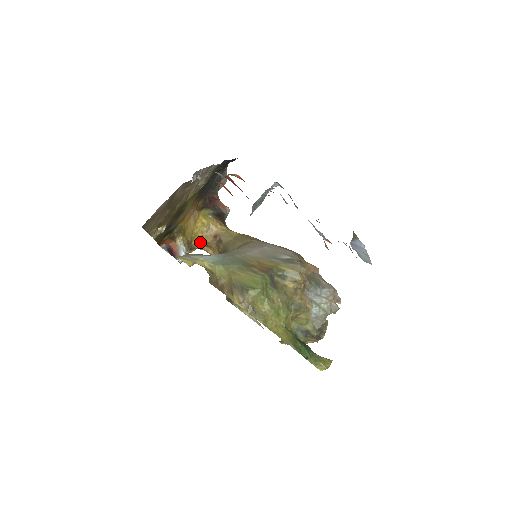
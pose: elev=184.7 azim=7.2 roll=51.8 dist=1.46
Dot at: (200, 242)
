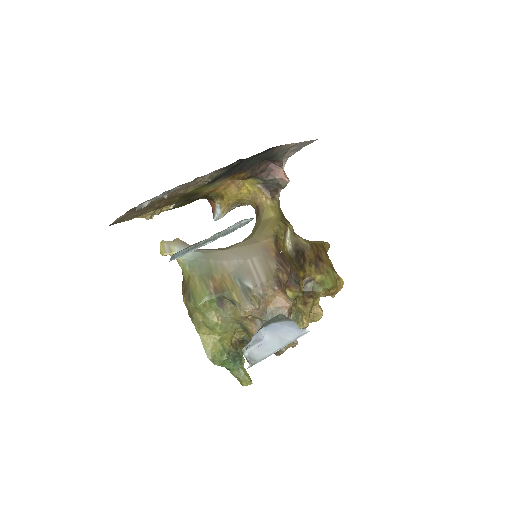
Dot at: occluded
